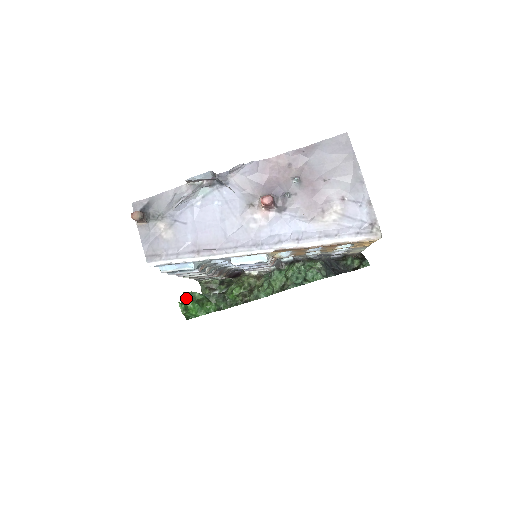
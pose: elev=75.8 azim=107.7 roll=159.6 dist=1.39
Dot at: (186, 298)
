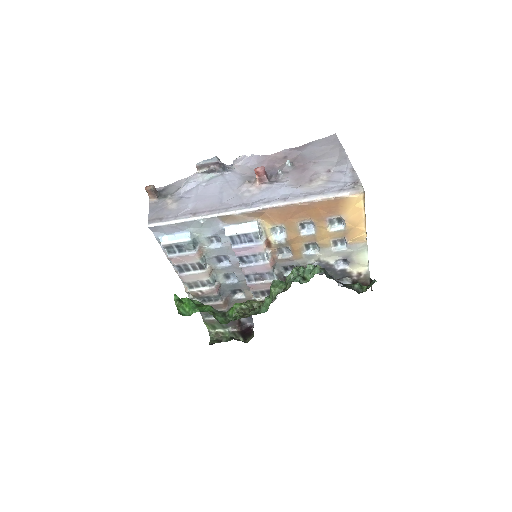
Dot at: occluded
